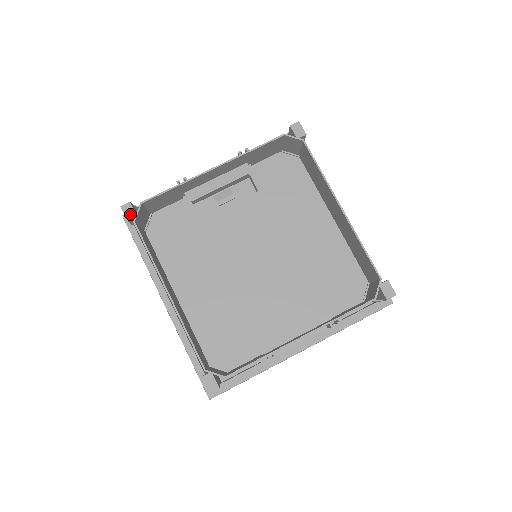
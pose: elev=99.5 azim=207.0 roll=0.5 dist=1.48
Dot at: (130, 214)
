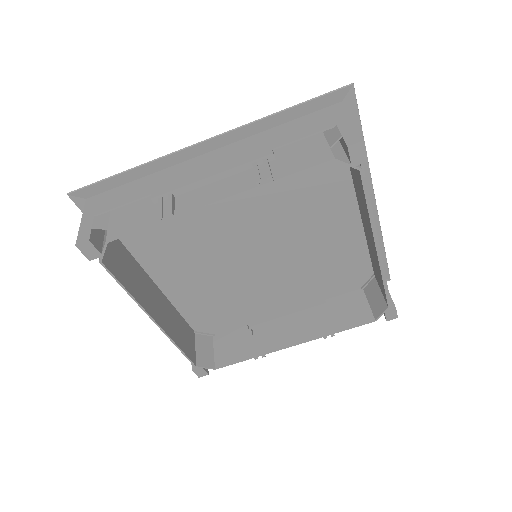
Dot at: (92, 254)
